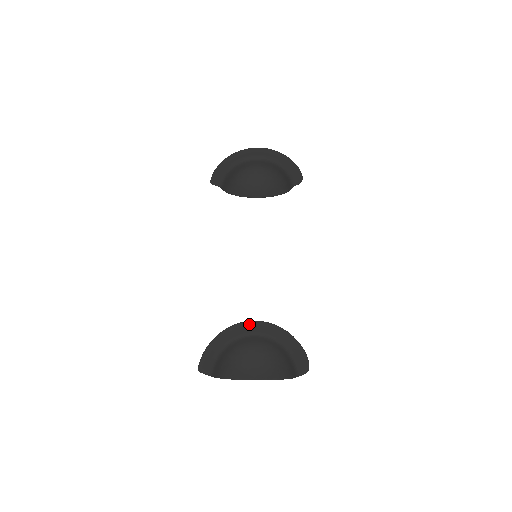
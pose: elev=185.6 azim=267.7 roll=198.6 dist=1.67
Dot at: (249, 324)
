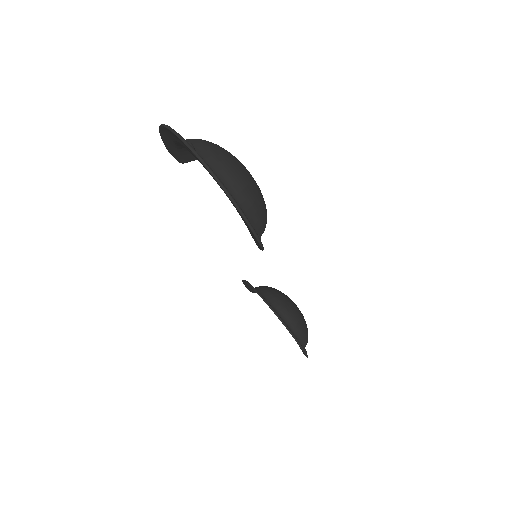
Dot at: occluded
